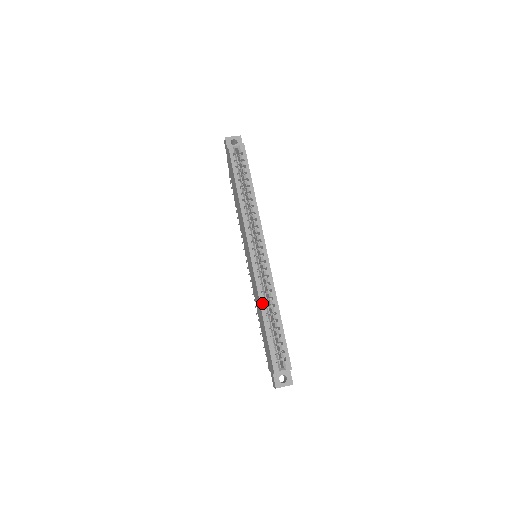
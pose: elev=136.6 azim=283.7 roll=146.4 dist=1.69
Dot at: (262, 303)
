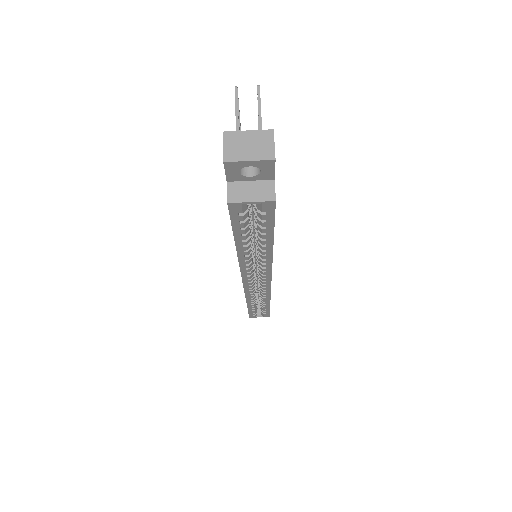
Dot at: (249, 302)
